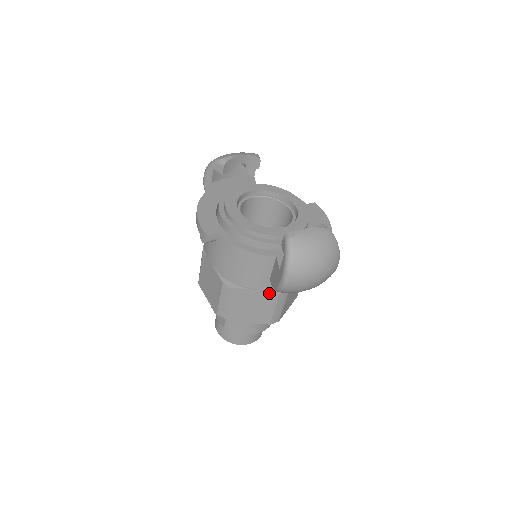
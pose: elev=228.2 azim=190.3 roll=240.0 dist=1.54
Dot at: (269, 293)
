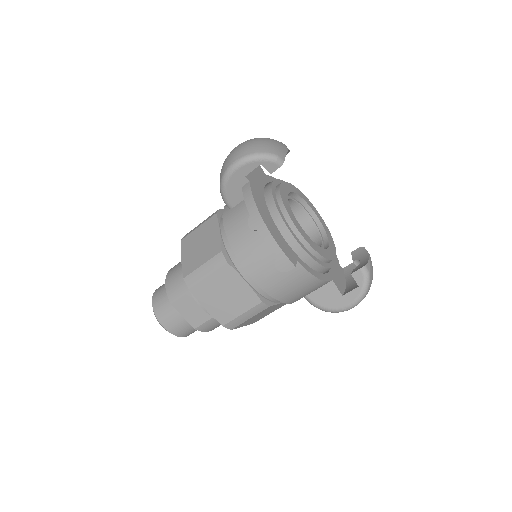
Dot at: occluded
